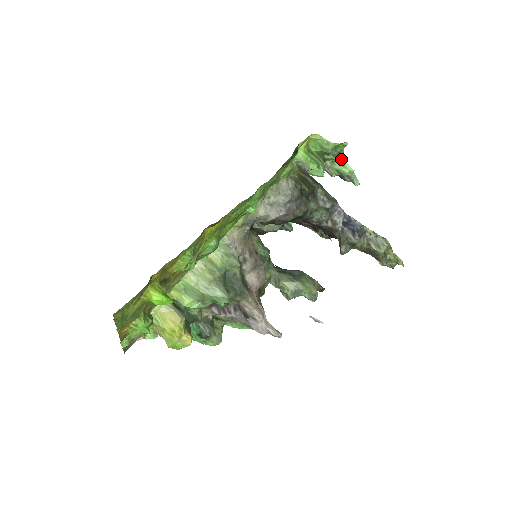
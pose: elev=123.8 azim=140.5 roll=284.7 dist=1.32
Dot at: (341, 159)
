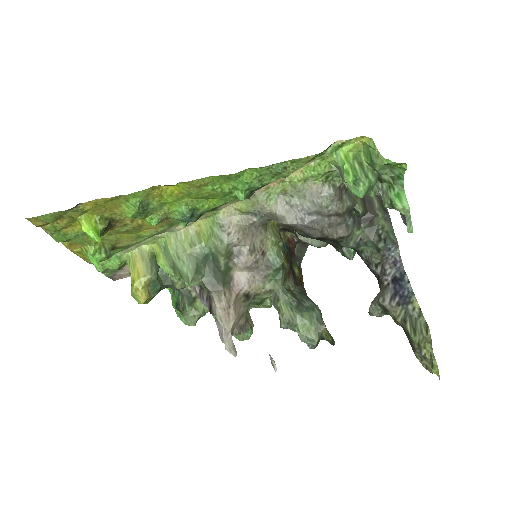
Dot at: (400, 187)
